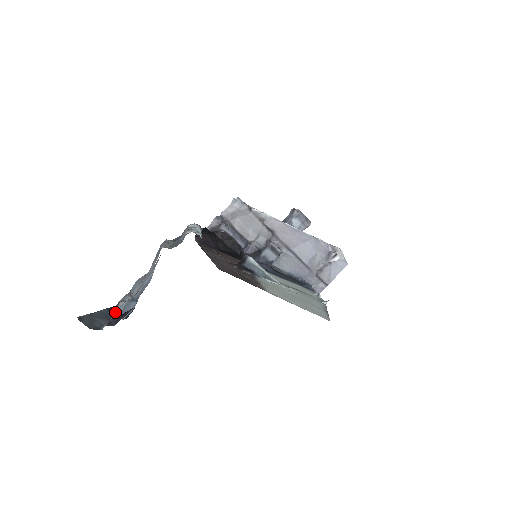
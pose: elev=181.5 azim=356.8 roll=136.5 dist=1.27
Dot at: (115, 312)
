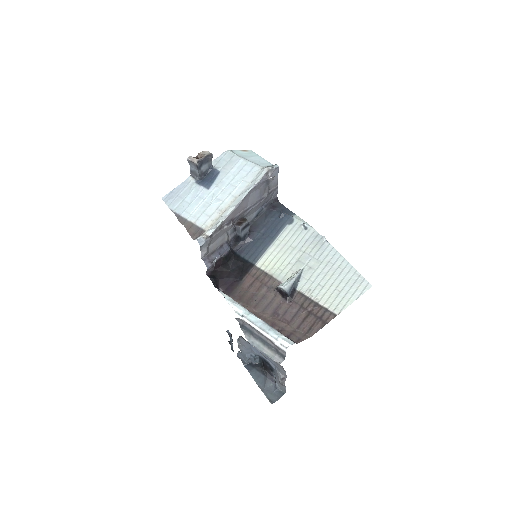
Dot at: (283, 386)
